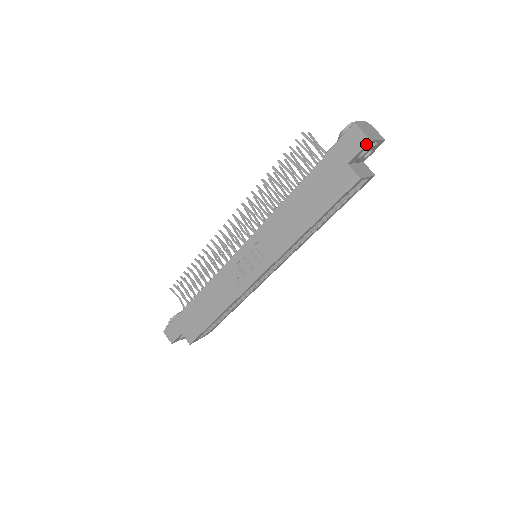
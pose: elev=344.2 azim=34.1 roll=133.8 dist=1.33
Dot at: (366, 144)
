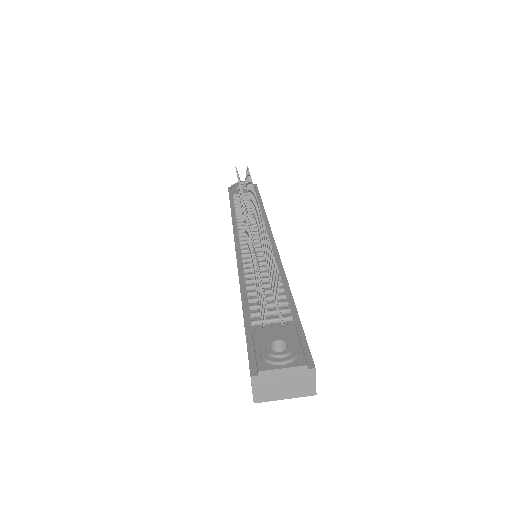
Dot at: (253, 397)
